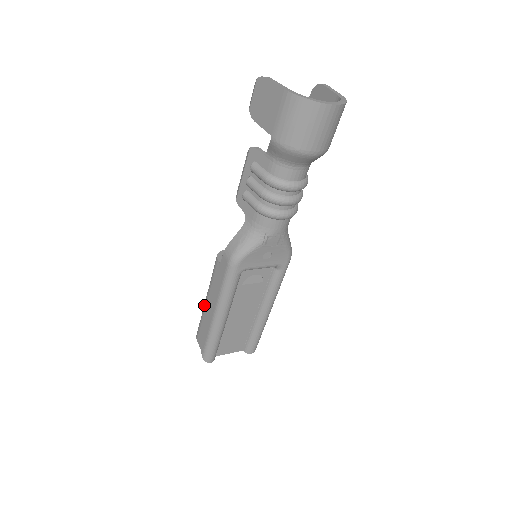
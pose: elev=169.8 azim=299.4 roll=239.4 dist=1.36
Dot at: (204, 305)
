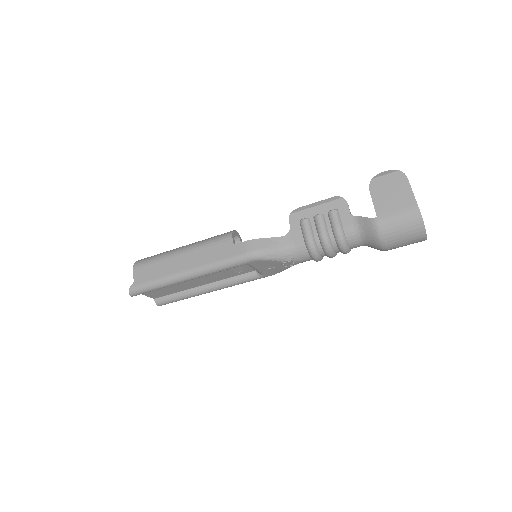
Dot at: (175, 253)
